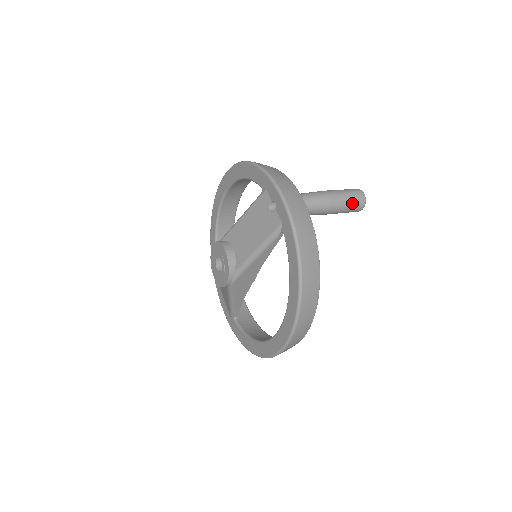
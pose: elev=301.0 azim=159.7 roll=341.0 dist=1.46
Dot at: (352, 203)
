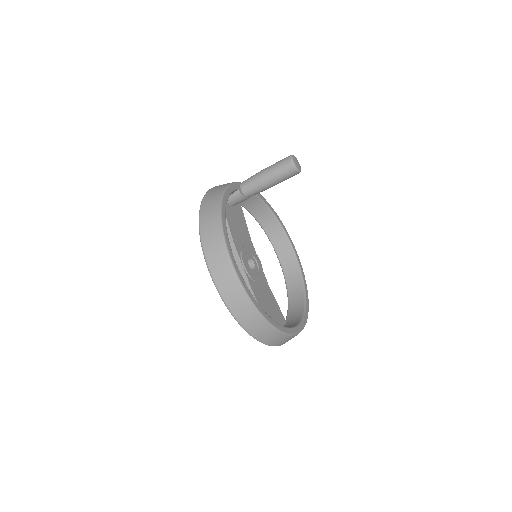
Dot at: (278, 164)
